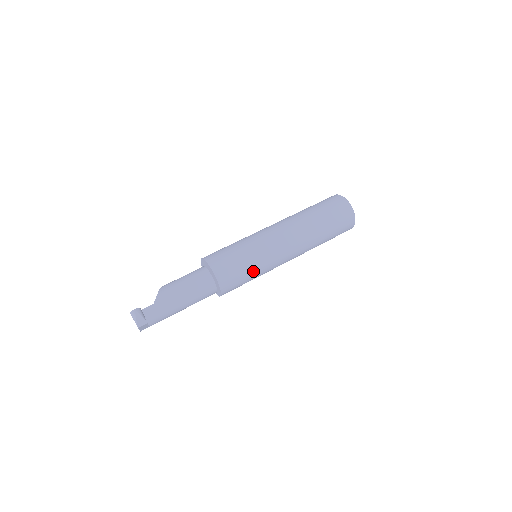
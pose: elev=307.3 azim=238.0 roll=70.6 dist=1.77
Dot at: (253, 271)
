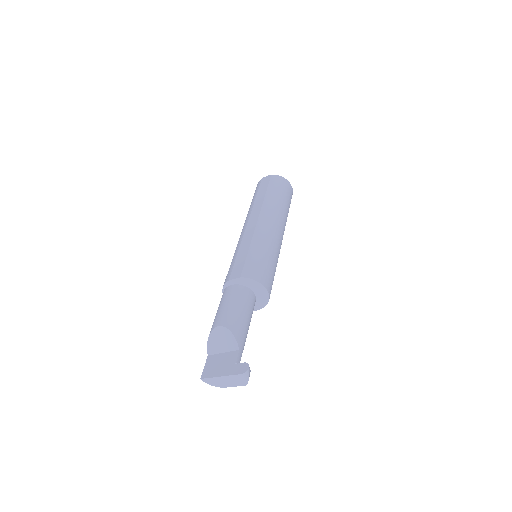
Dot at: occluded
